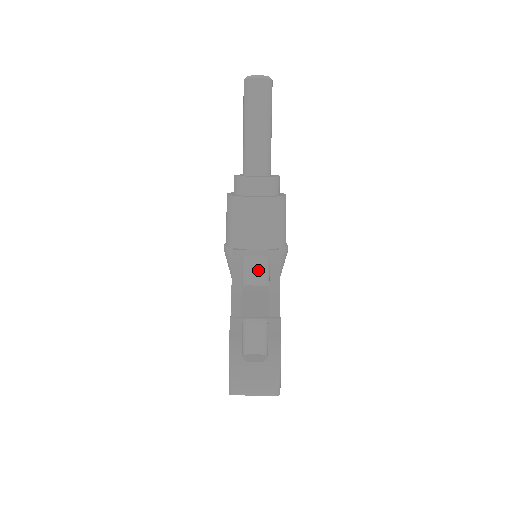
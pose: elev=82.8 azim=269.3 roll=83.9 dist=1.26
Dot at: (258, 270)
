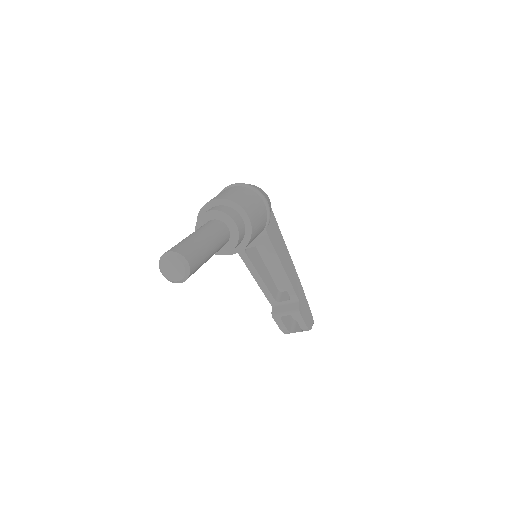
Dot at: occluded
